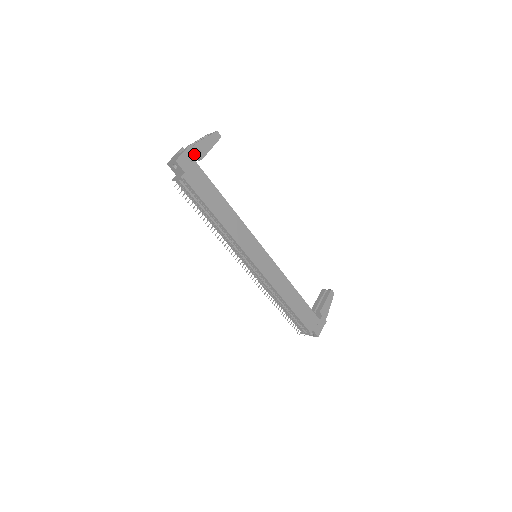
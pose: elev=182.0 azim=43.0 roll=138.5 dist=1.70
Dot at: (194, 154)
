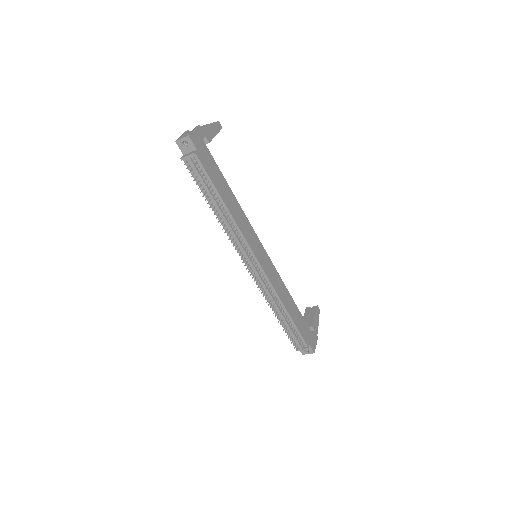
Dot at: (203, 135)
